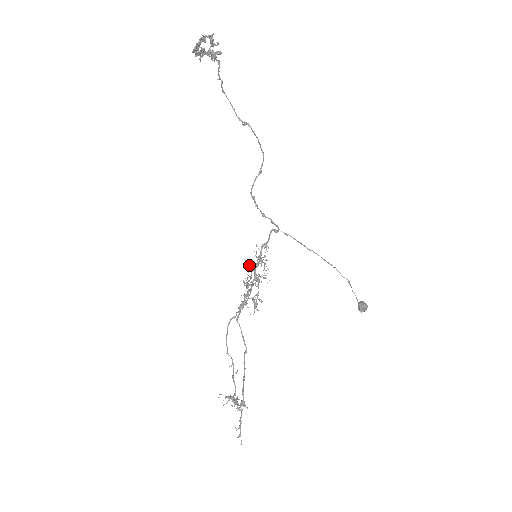
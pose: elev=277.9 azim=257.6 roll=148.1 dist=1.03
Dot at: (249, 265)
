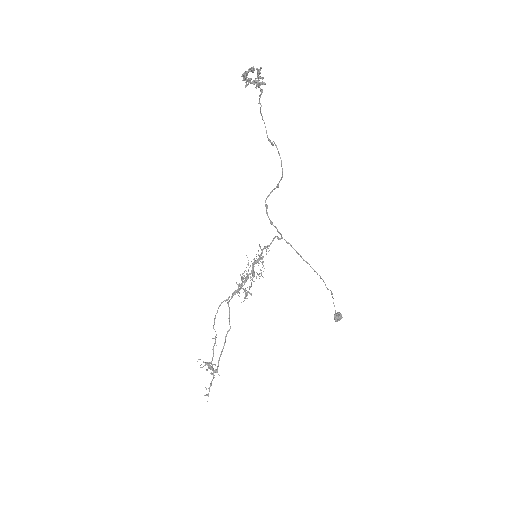
Dot at: occluded
